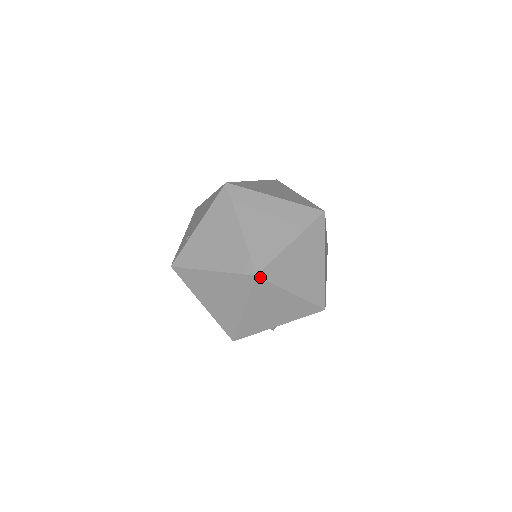
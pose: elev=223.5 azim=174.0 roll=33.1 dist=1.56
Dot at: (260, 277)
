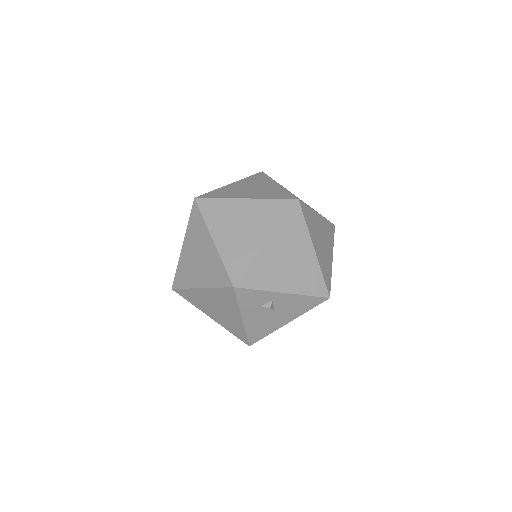
Dot at: (300, 204)
